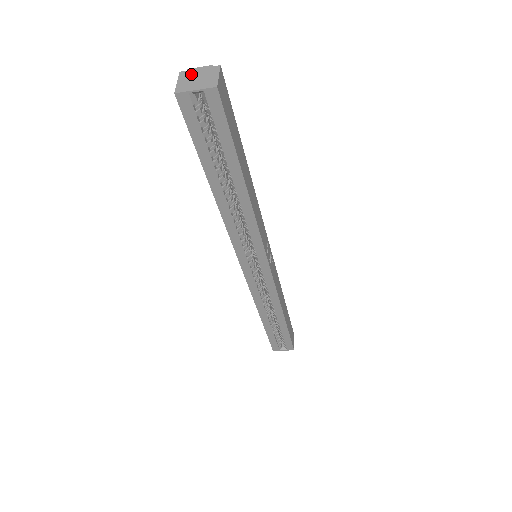
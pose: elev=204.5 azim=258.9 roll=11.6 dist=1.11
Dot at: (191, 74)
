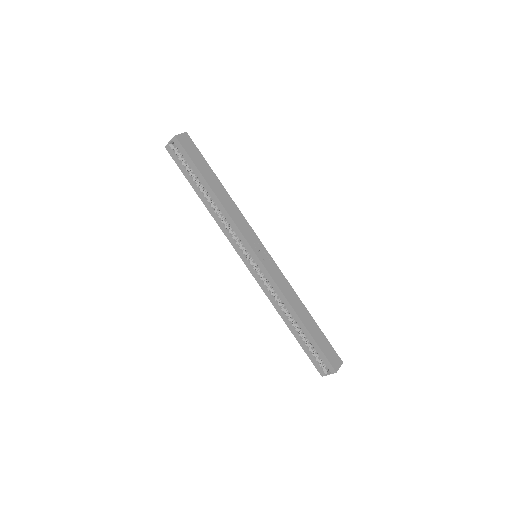
Dot at: occluded
